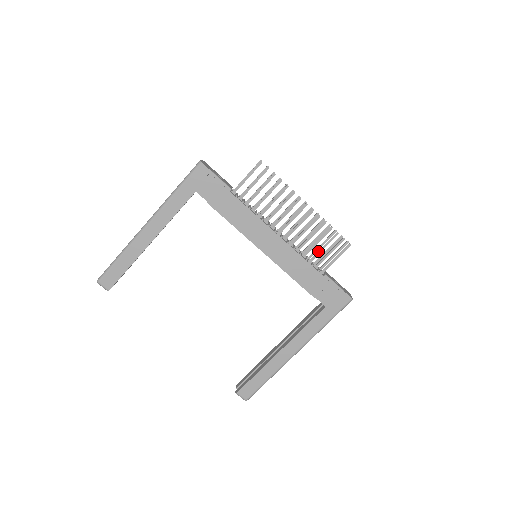
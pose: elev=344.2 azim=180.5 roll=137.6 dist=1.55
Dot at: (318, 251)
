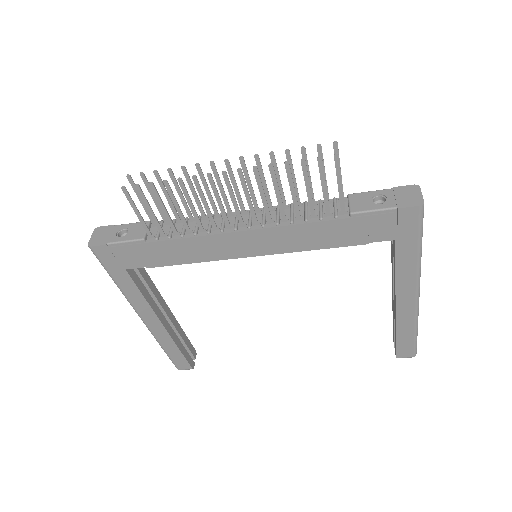
Dot at: occluded
